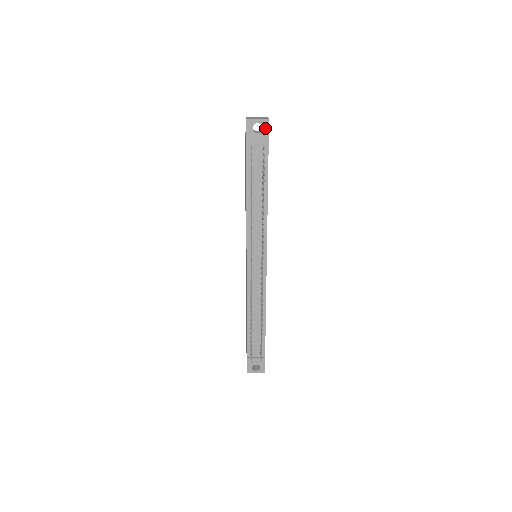
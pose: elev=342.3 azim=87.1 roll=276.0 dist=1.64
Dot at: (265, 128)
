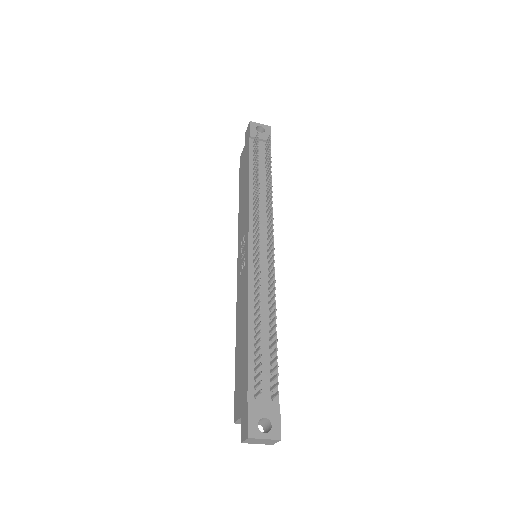
Dot at: (267, 131)
